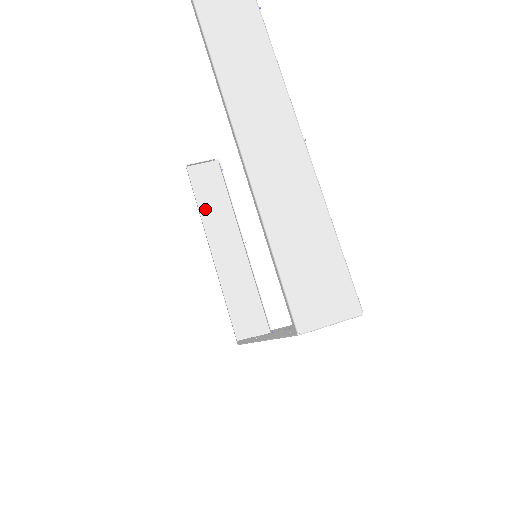
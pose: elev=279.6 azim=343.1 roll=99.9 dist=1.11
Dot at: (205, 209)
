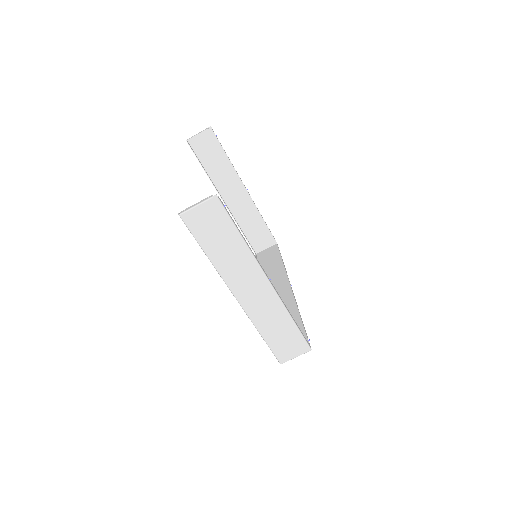
Dot at: (211, 171)
